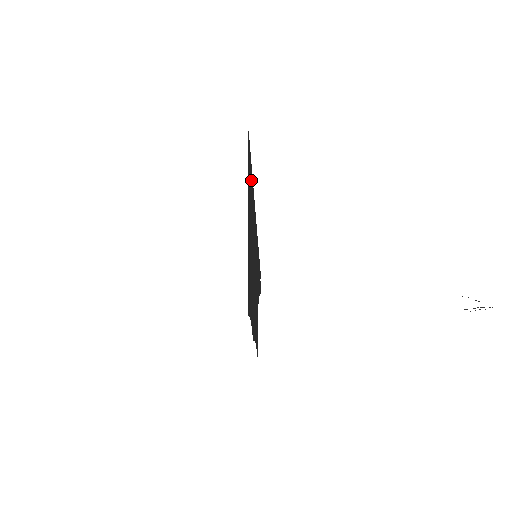
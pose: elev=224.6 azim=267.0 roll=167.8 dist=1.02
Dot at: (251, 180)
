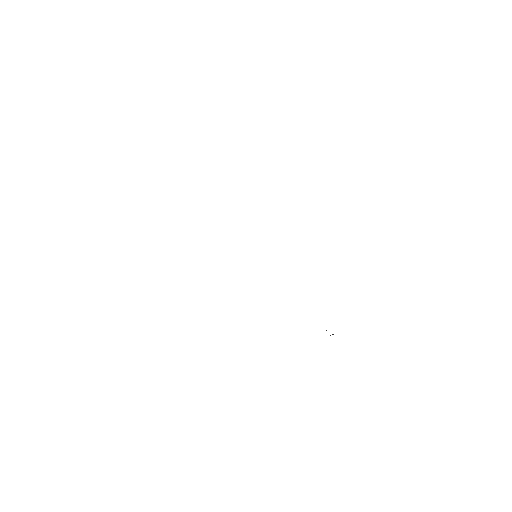
Dot at: occluded
